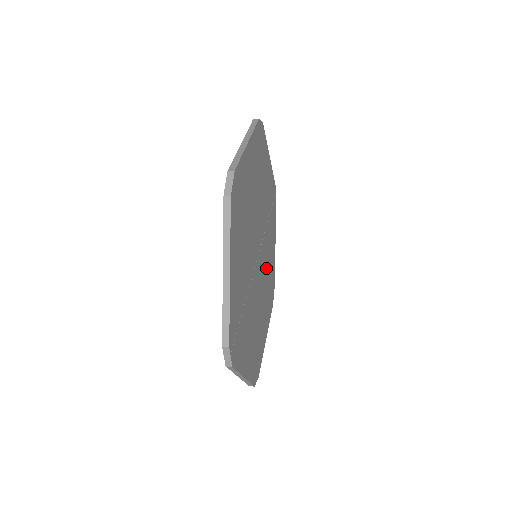
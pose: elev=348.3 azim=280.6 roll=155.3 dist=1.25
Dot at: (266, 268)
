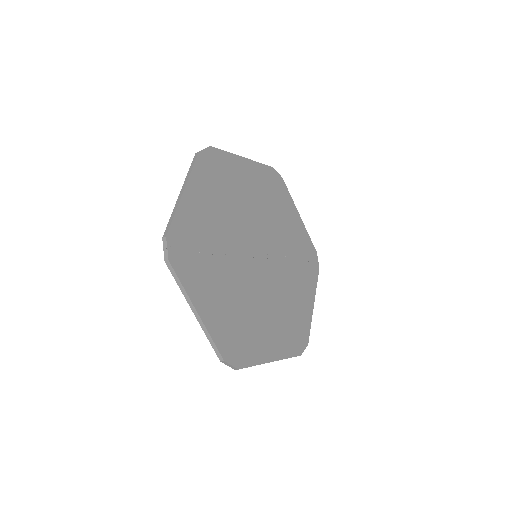
Dot at: (281, 292)
